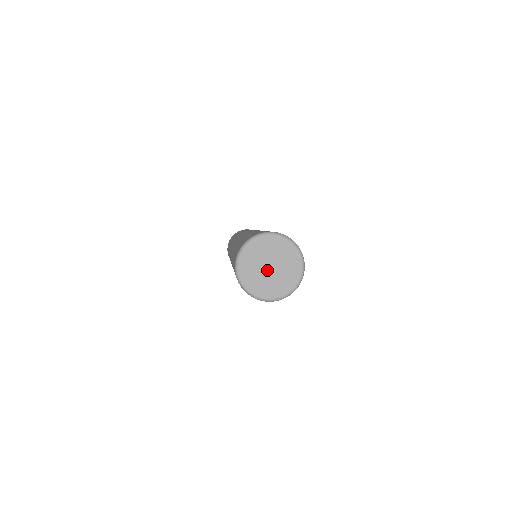
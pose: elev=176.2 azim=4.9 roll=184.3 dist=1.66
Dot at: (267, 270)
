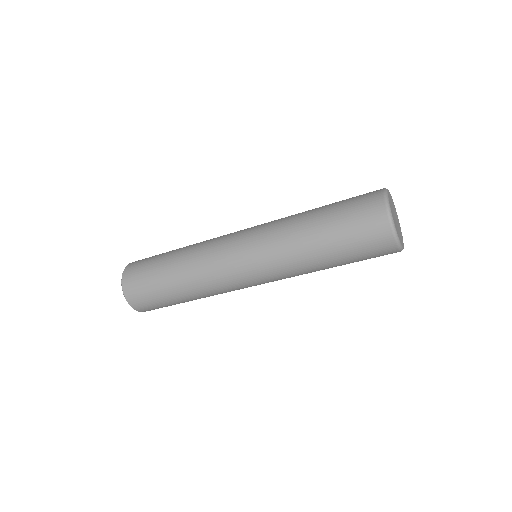
Dot at: (396, 223)
